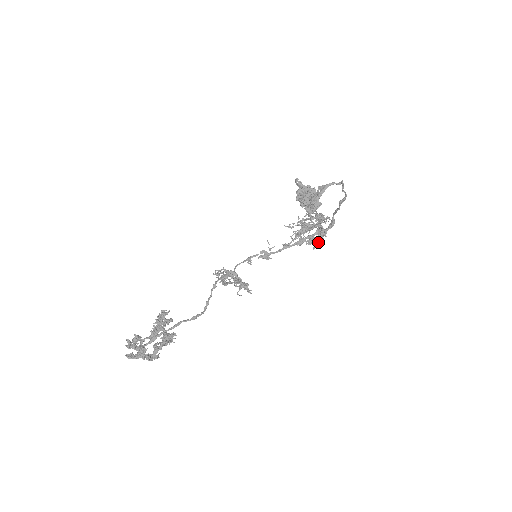
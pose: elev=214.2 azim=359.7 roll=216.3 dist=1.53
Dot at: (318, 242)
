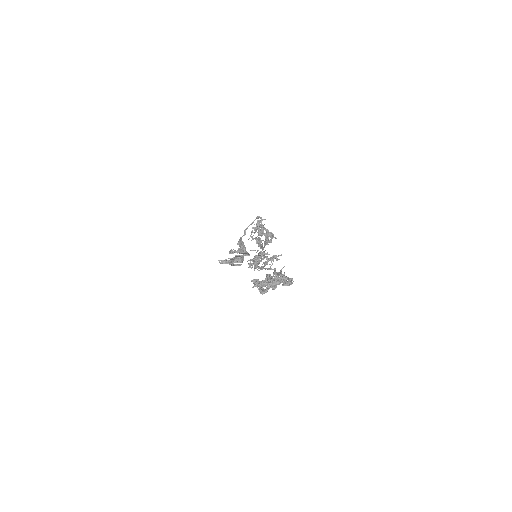
Dot at: (273, 236)
